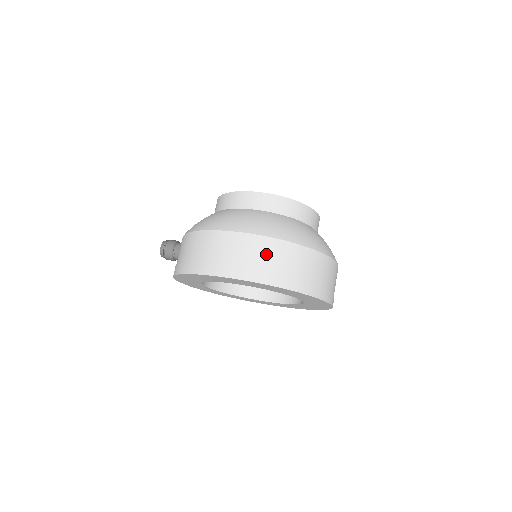
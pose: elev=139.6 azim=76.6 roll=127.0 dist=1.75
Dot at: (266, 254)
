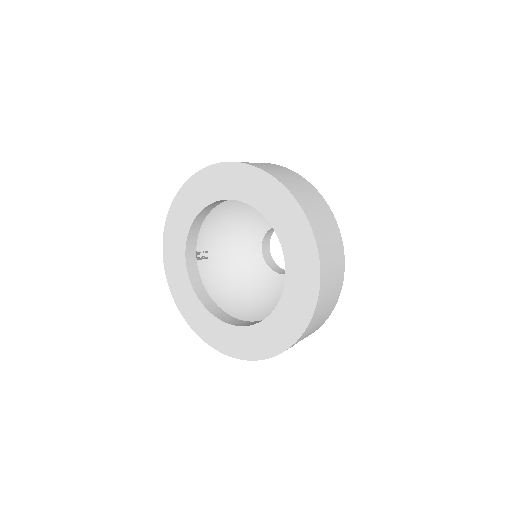
Dot at: (263, 164)
